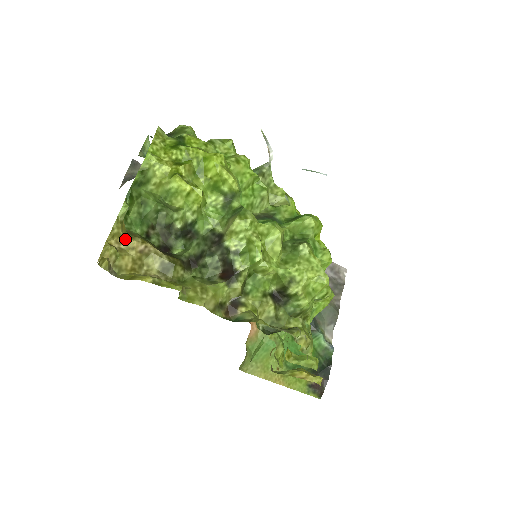
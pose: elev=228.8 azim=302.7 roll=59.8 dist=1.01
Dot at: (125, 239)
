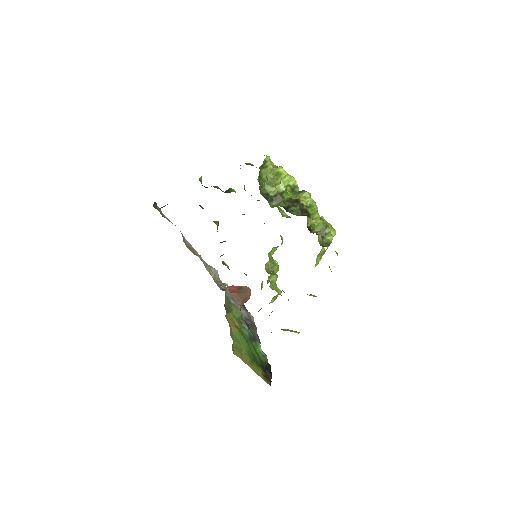
Dot at: occluded
